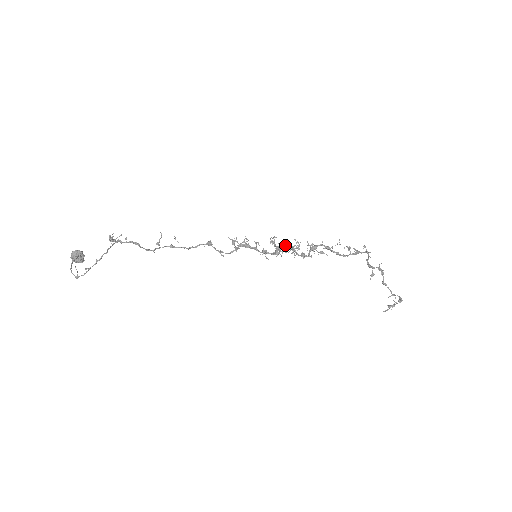
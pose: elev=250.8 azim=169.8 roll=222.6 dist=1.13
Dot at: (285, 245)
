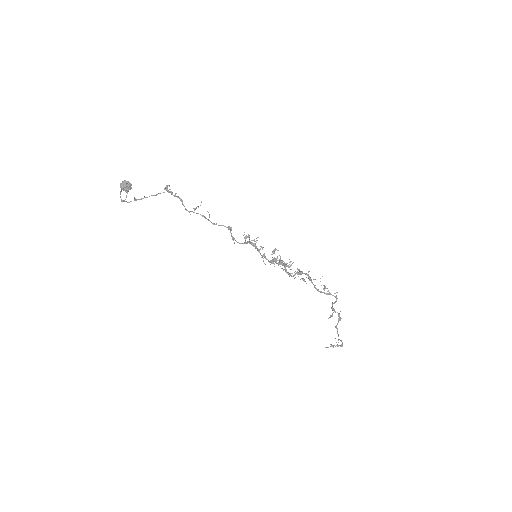
Dot at: occluded
